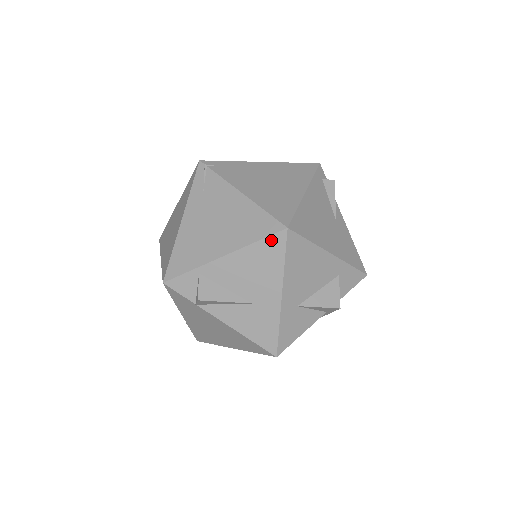
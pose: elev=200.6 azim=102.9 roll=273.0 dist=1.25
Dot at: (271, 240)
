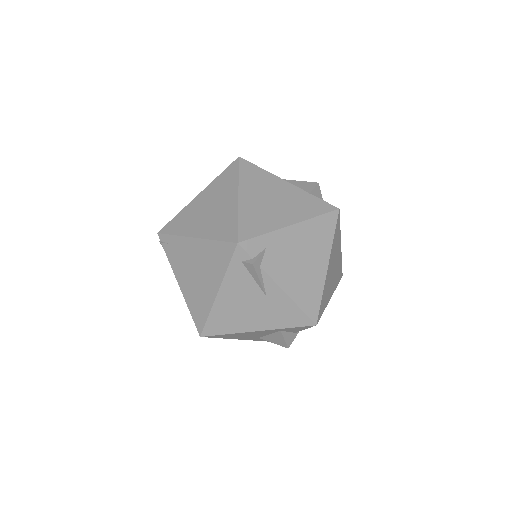
Dot at: occluded
